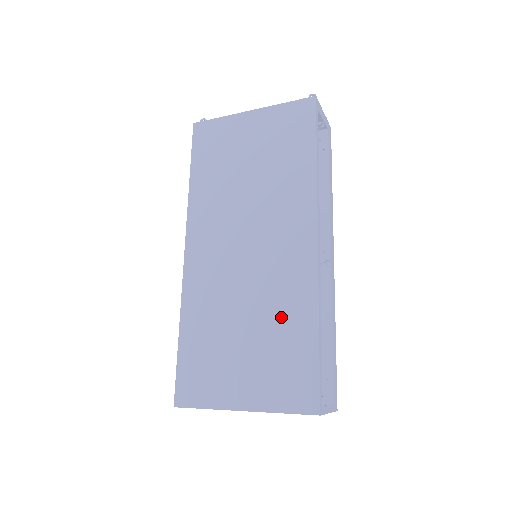
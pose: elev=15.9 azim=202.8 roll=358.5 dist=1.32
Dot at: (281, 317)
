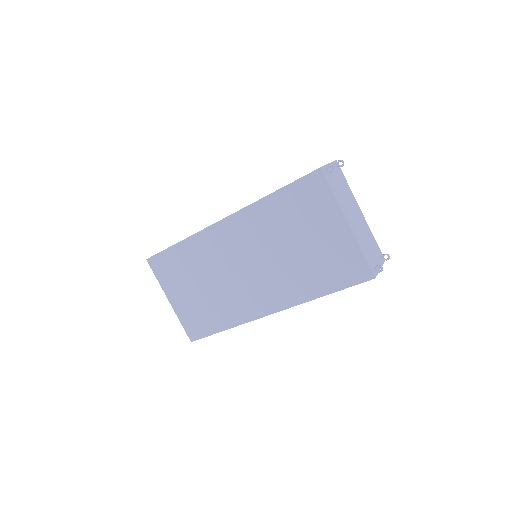
Dot at: (220, 307)
